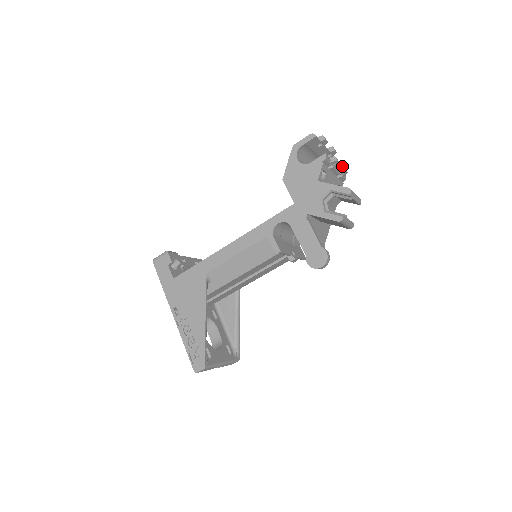
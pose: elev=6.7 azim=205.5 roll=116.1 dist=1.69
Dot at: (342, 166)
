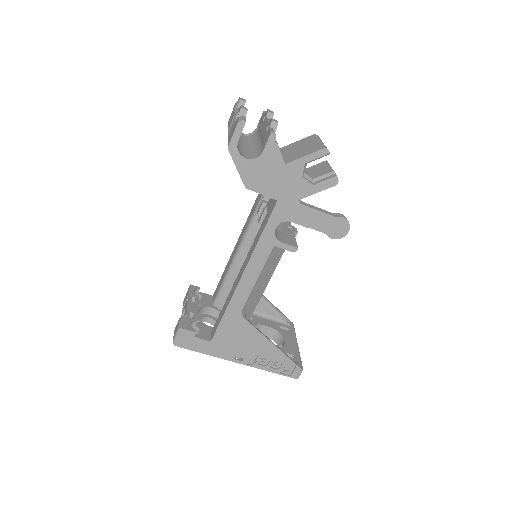
Dot at: (267, 113)
